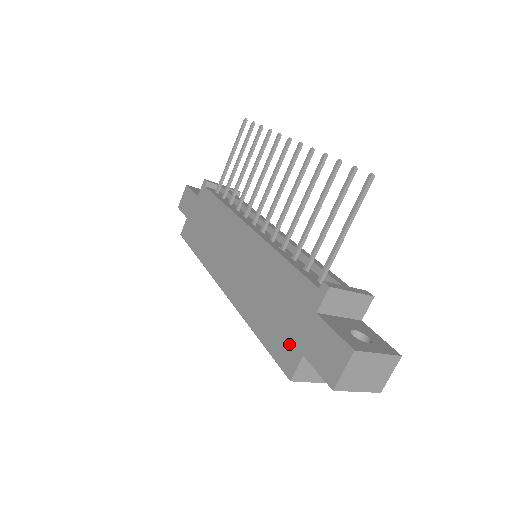
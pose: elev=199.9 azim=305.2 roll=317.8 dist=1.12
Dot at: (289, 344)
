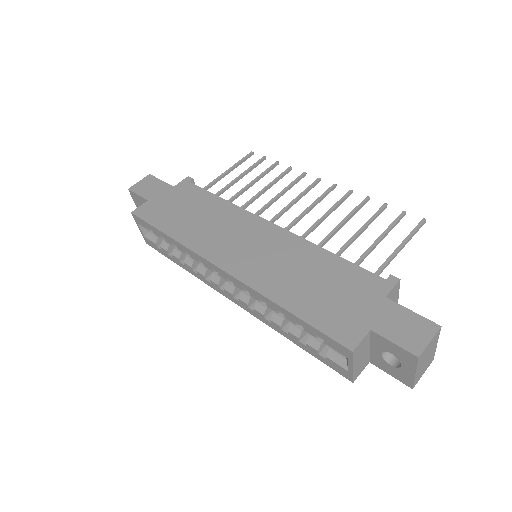
Dot at: (348, 320)
